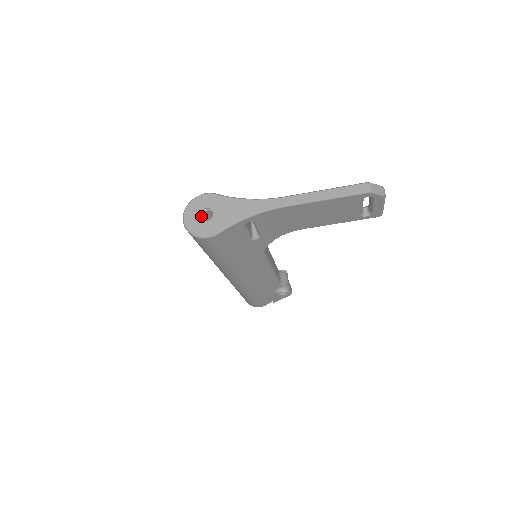
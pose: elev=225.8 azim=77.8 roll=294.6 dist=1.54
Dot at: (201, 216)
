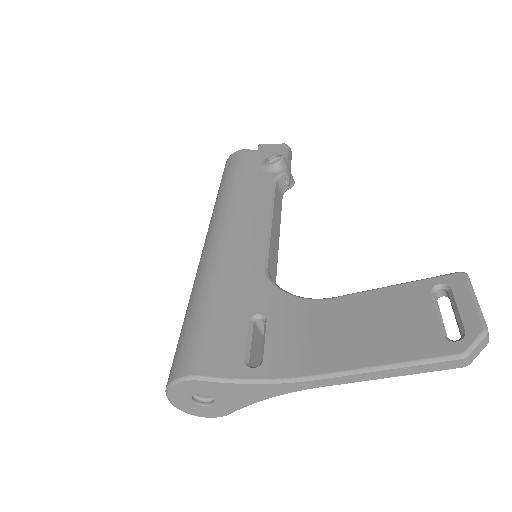
Dot at: occluded
